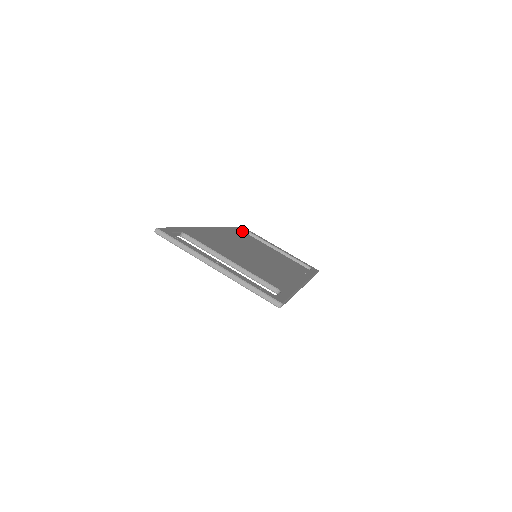
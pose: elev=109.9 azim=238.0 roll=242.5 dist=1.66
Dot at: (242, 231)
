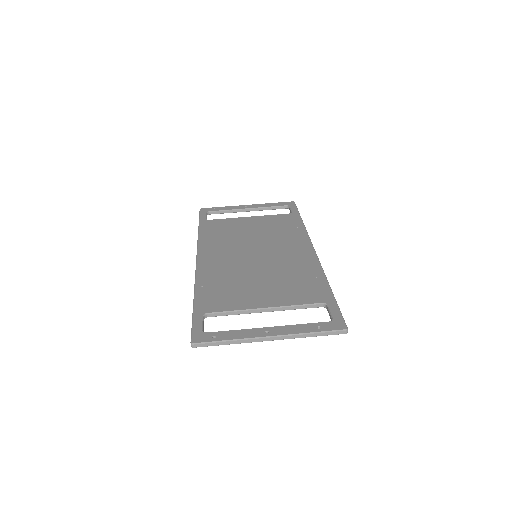
Dot at: (209, 221)
